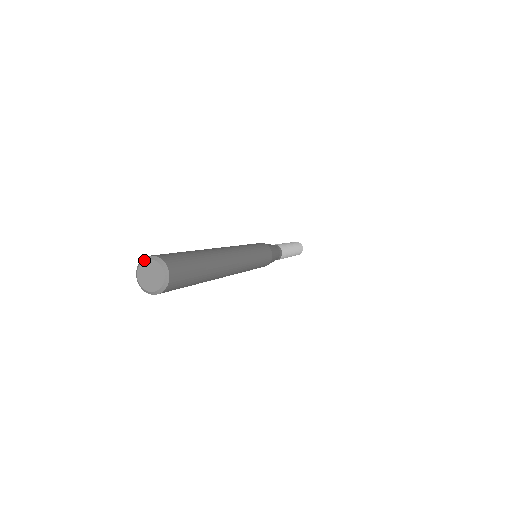
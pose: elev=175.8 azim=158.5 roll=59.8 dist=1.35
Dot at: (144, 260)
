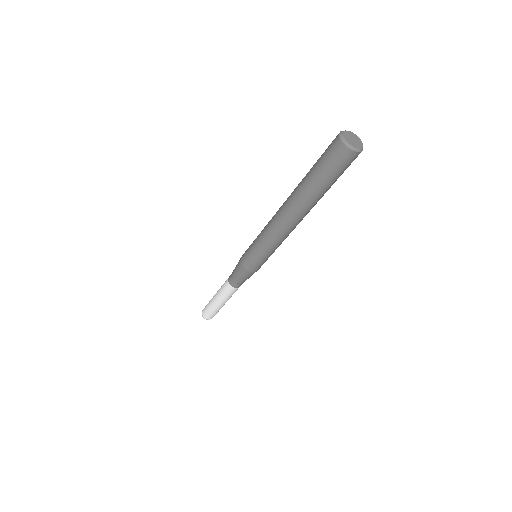
Dot at: occluded
